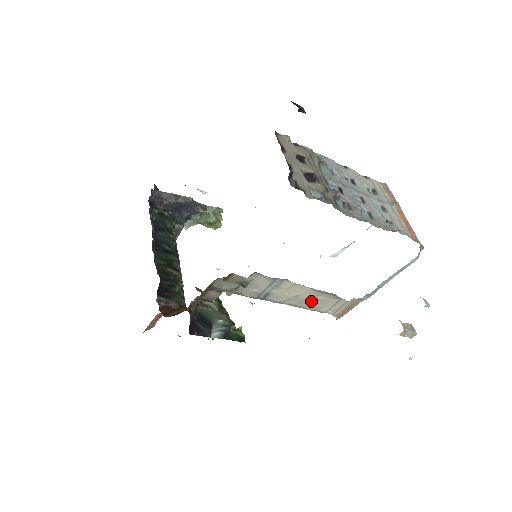
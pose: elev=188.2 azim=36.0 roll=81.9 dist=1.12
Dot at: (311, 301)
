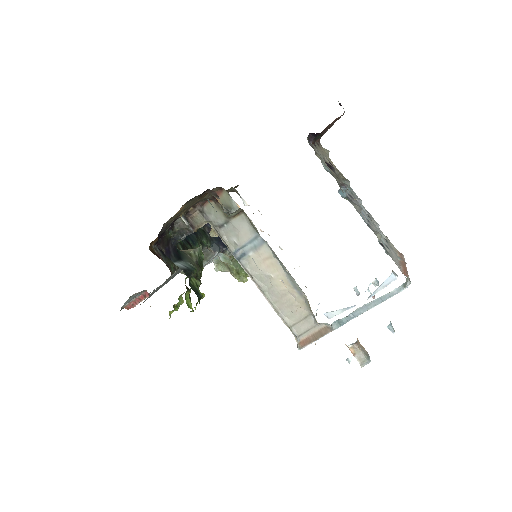
Dot at: (281, 297)
